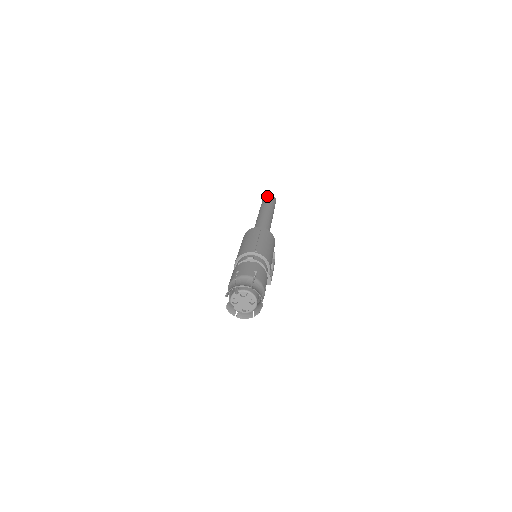
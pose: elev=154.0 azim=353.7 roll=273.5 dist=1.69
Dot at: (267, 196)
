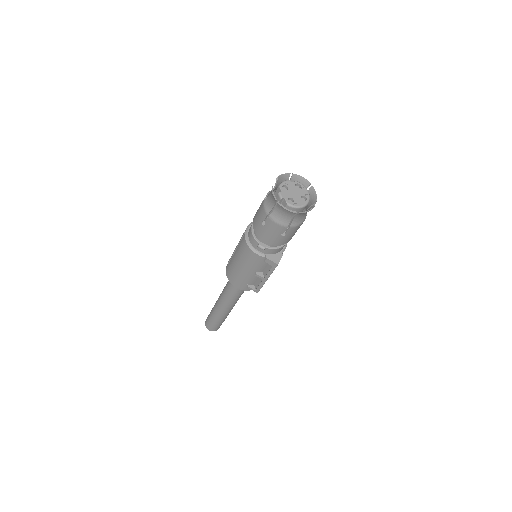
Dot at: occluded
